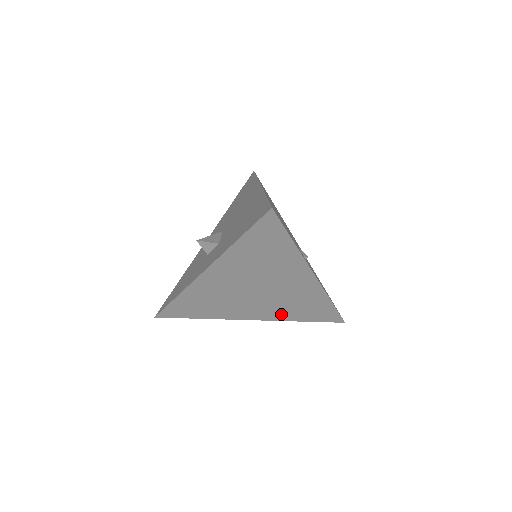
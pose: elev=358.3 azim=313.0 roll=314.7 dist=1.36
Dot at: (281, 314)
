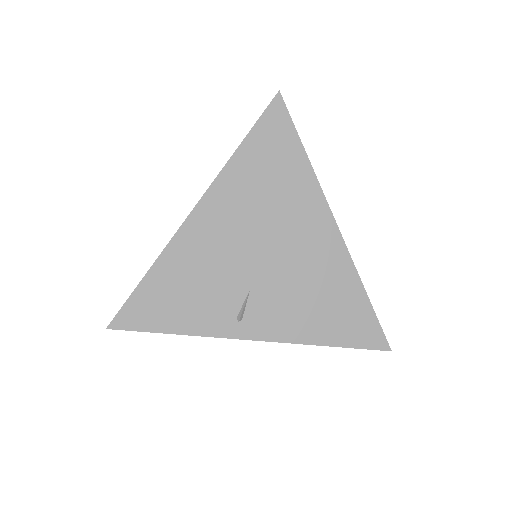
Dot at: occluded
